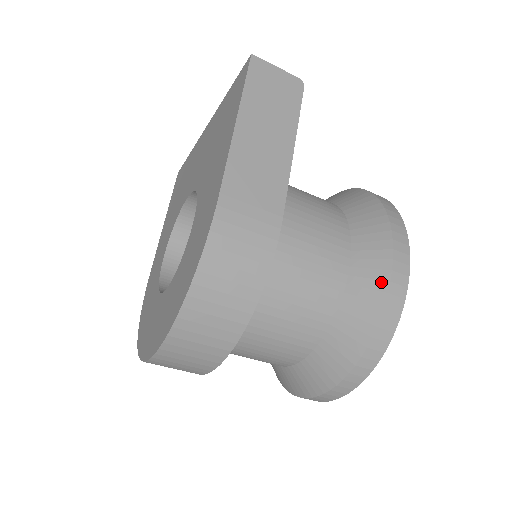
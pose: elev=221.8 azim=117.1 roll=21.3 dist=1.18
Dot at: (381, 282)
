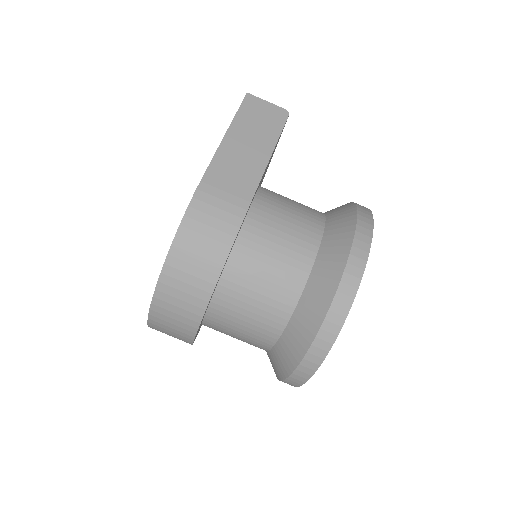
Dot at: (339, 263)
